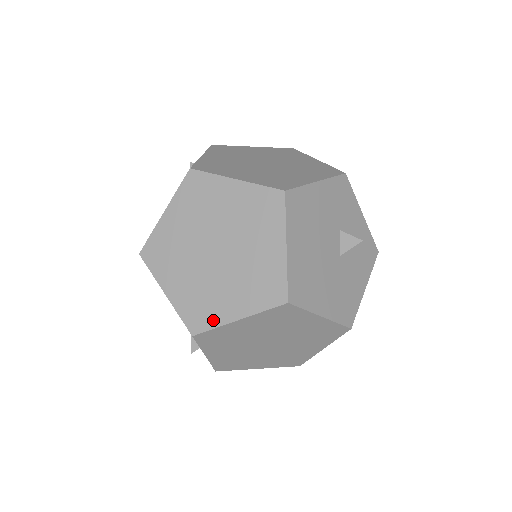
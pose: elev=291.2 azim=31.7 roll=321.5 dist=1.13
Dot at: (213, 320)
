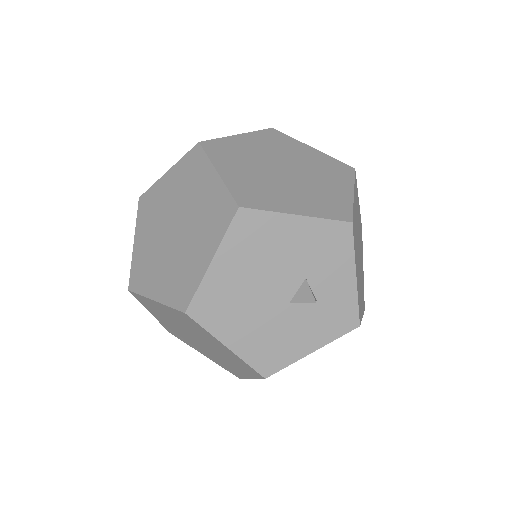
Dot at: (143, 287)
